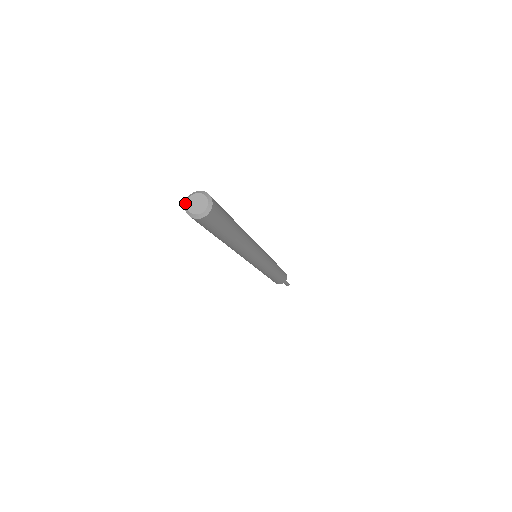
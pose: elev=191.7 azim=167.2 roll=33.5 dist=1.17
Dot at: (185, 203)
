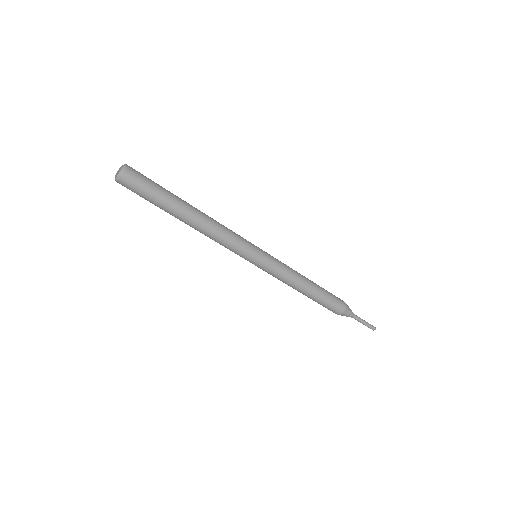
Dot at: (115, 180)
